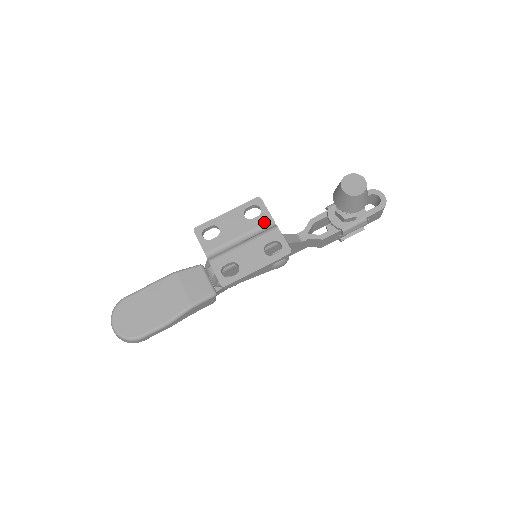
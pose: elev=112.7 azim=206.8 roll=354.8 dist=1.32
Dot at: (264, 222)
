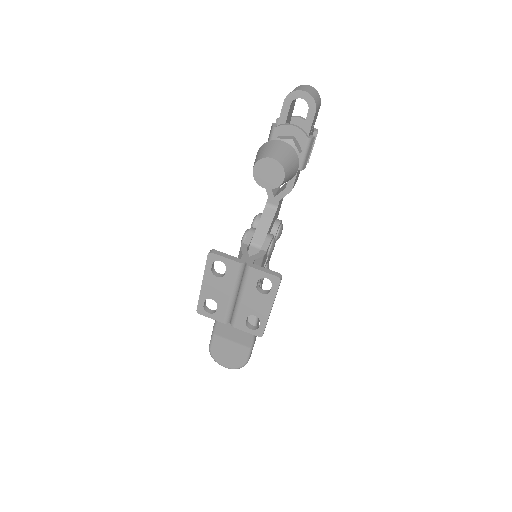
Dot at: (235, 271)
